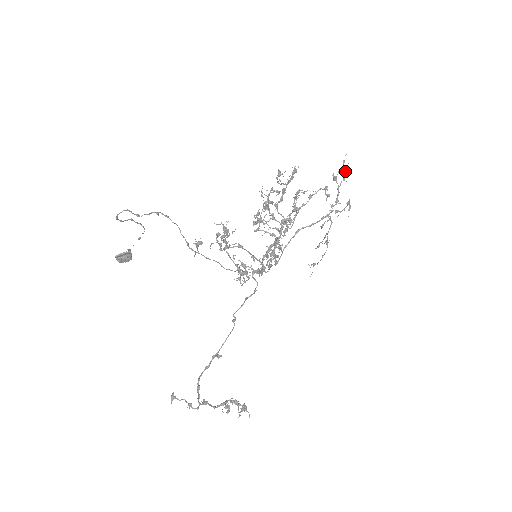
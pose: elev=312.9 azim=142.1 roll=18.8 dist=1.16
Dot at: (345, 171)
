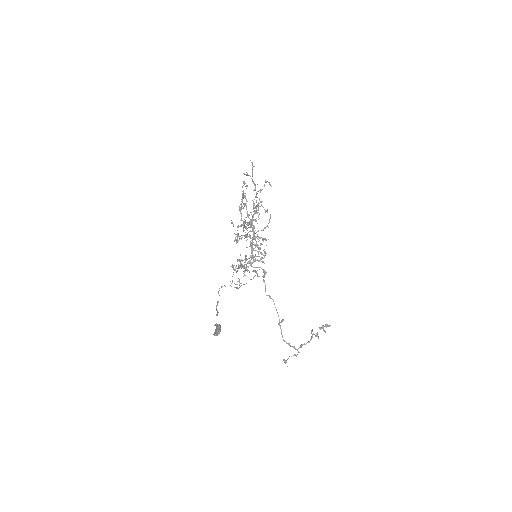
Dot at: occluded
